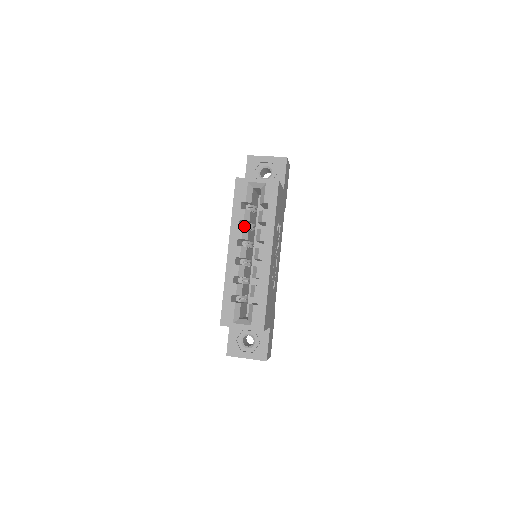
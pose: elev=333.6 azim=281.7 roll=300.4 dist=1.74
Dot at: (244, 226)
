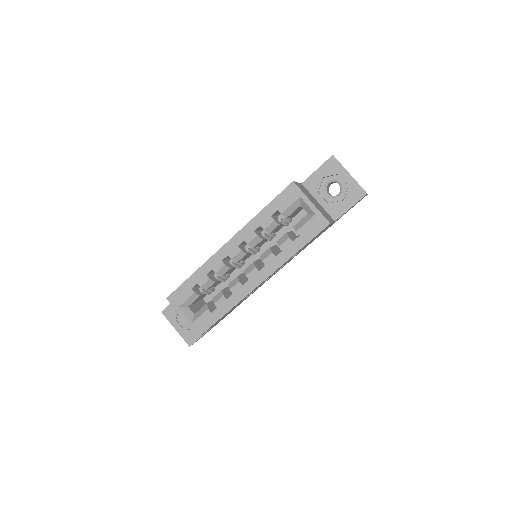
Dot at: (262, 231)
